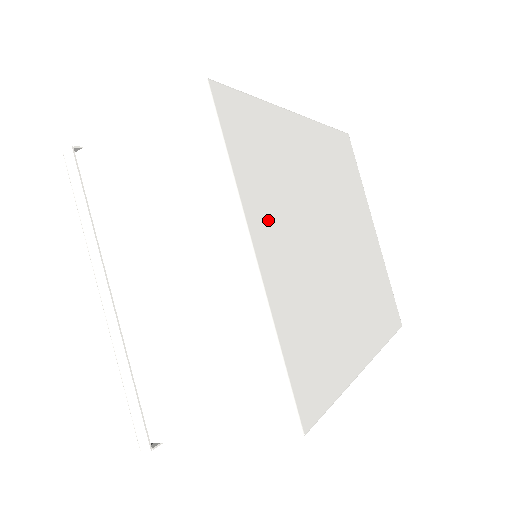
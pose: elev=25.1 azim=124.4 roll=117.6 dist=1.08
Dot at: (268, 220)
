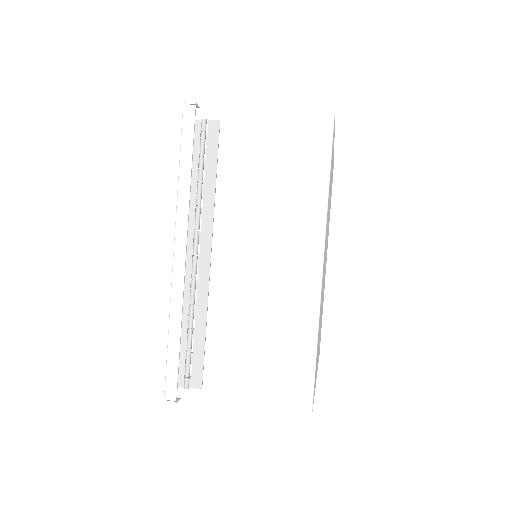
Dot at: occluded
